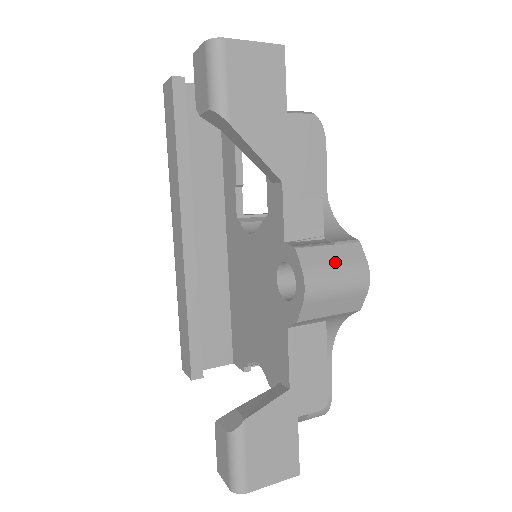
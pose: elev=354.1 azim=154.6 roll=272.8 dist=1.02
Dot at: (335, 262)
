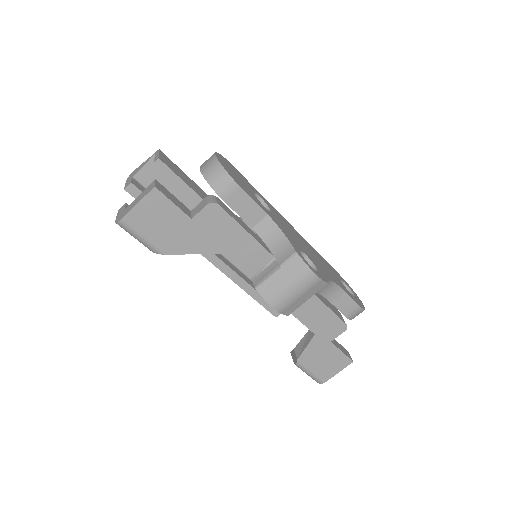
Dot at: (285, 282)
